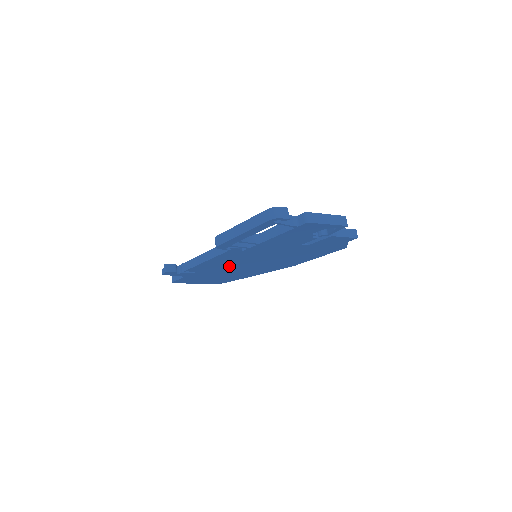
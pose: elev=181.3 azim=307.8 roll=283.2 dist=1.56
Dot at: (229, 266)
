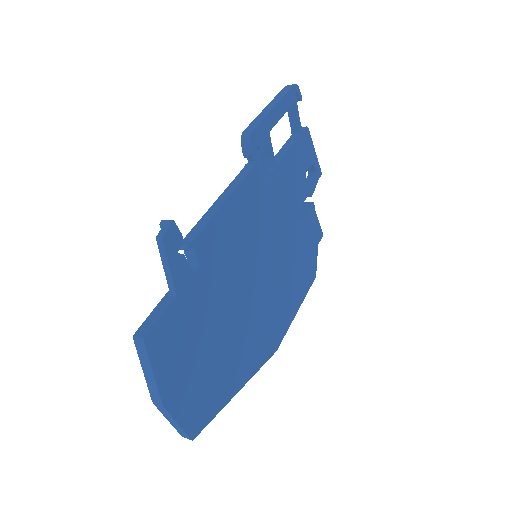
Dot at: (234, 269)
